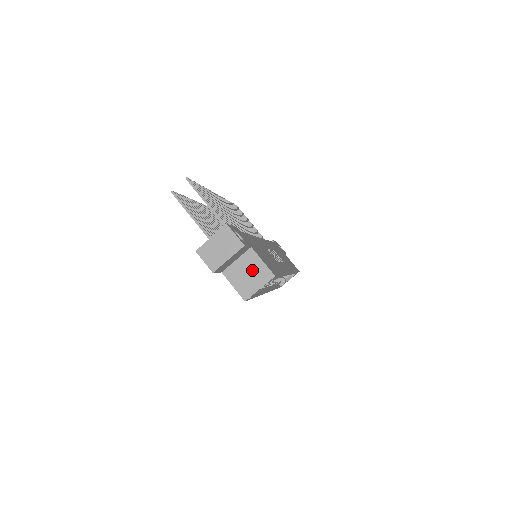
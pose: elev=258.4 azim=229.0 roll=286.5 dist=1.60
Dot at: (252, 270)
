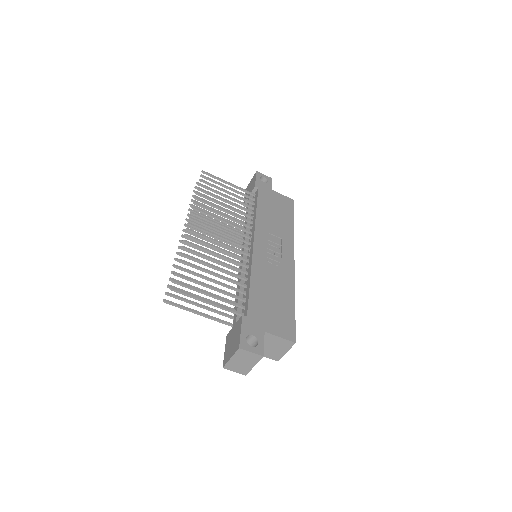
Dot at: (273, 344)
